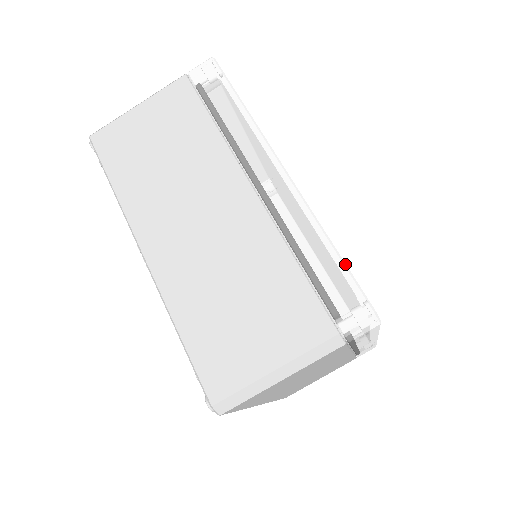
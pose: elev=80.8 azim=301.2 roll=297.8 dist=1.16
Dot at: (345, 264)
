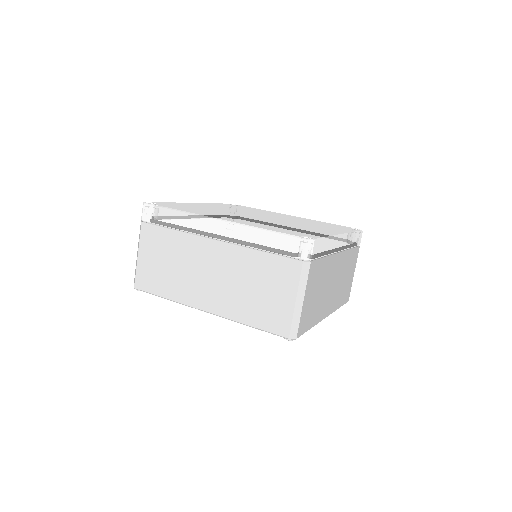
Dot at: (278, 232)
